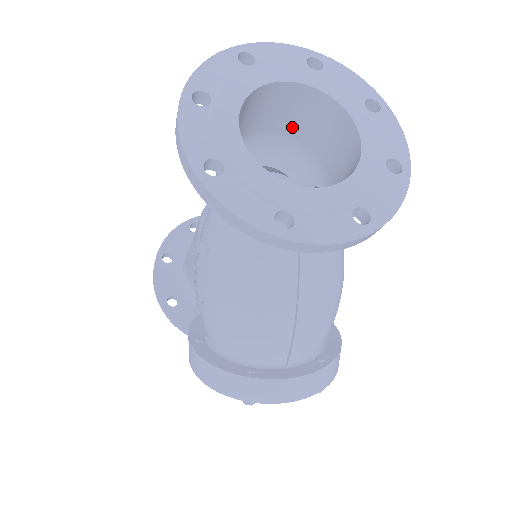
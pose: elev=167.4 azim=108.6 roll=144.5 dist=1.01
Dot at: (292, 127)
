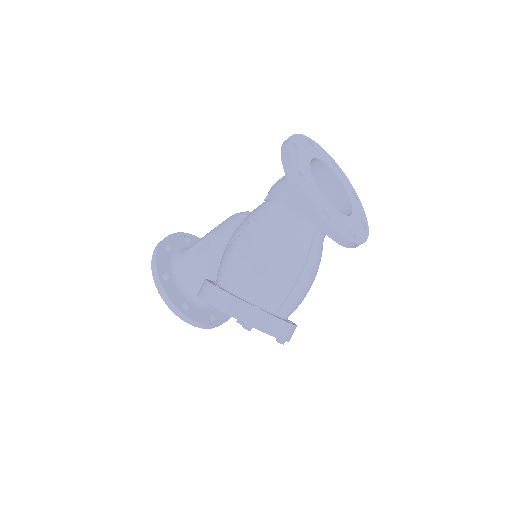
Dot at: occluded
